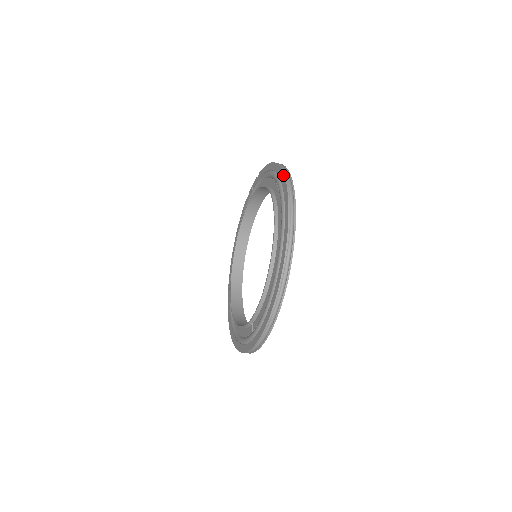
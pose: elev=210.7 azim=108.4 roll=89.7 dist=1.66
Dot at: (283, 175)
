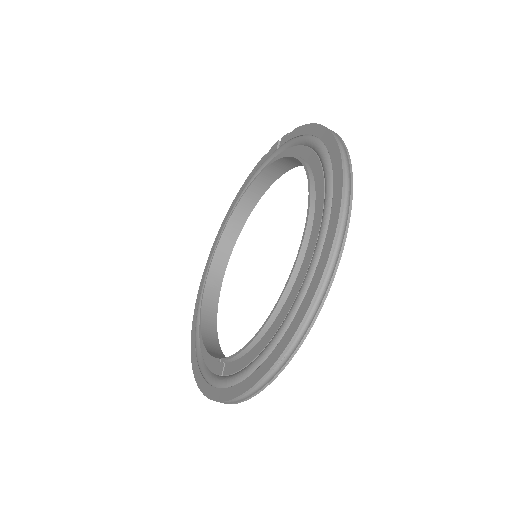
Dot at: (340, 161)
